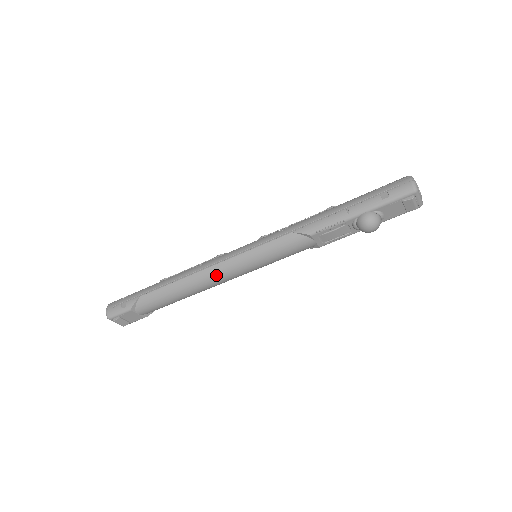
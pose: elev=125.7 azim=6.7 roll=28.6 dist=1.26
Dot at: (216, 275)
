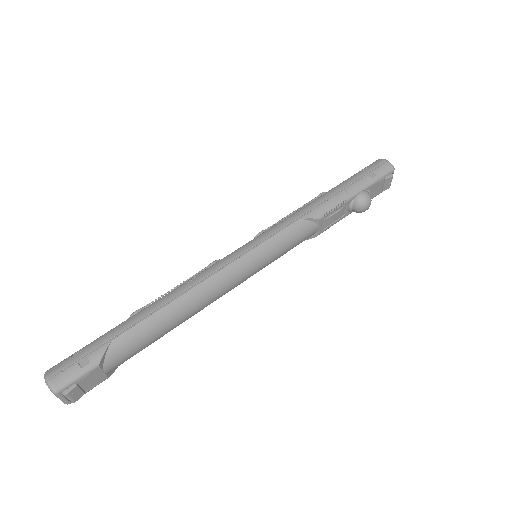
Dot at: (221, 284)
